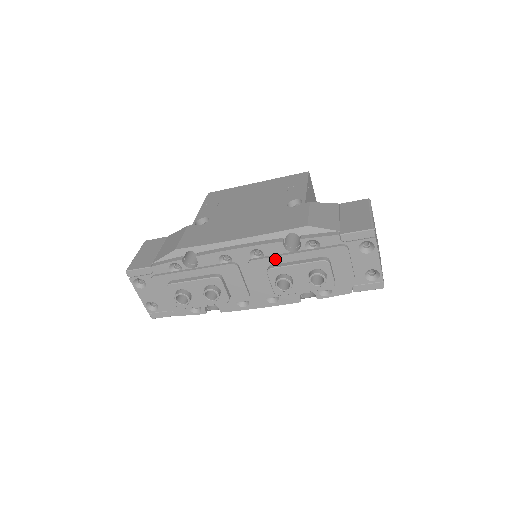
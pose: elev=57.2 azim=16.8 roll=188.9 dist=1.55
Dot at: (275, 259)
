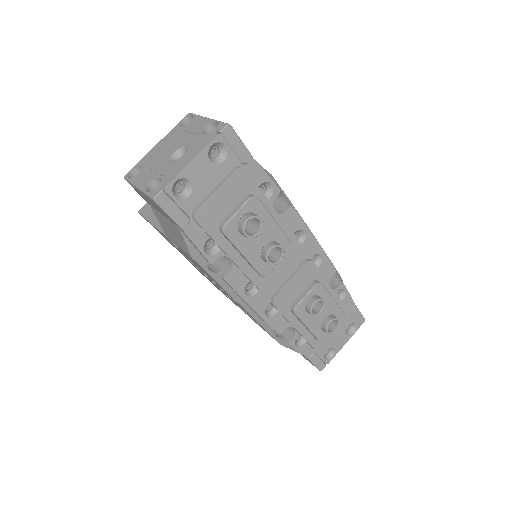
Dot at: (322, 279)
